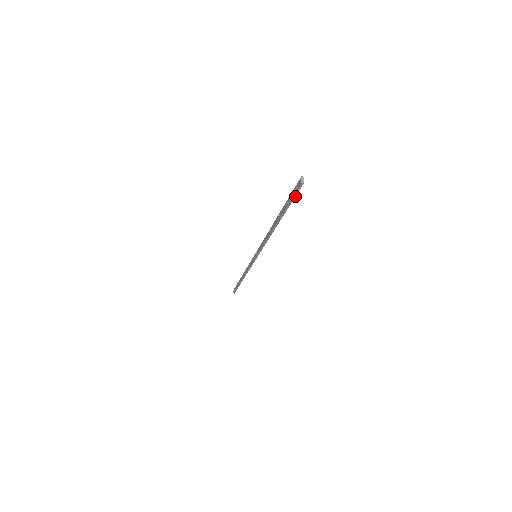
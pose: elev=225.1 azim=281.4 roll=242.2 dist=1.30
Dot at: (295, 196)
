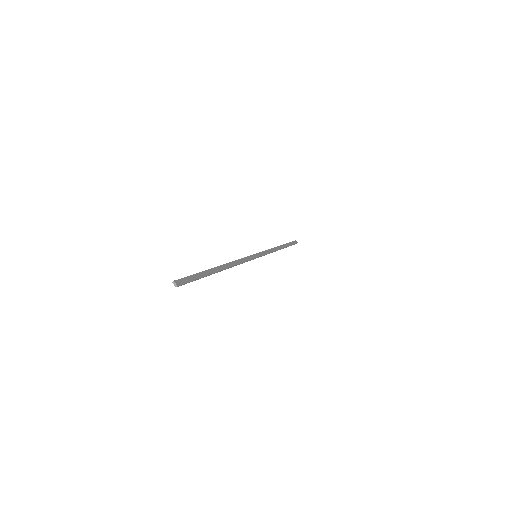
Dot at: (190, 281)
